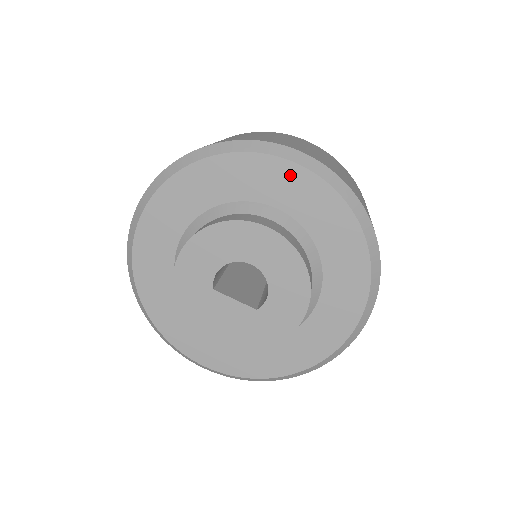
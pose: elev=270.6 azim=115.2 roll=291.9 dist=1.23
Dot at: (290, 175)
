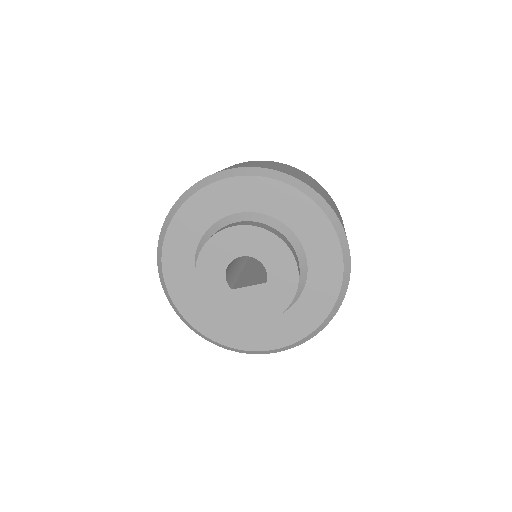
Dot at: (226, 188)
